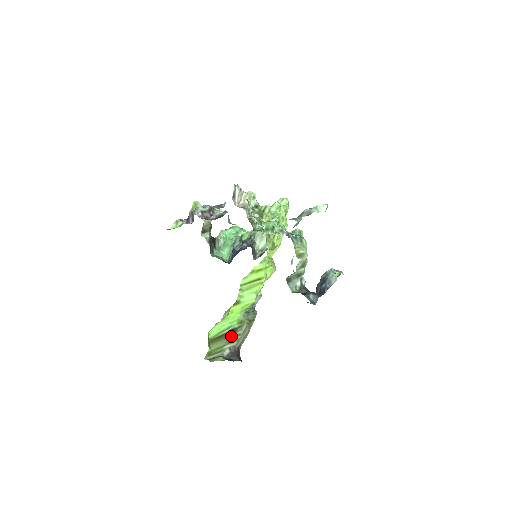
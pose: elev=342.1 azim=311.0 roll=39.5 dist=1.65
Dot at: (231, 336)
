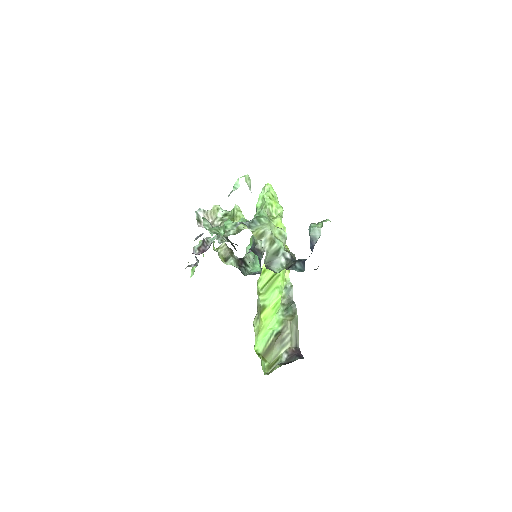
Dot at: (280, 340)
